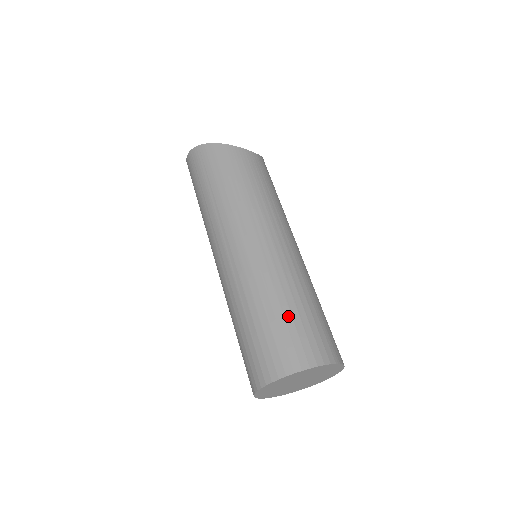
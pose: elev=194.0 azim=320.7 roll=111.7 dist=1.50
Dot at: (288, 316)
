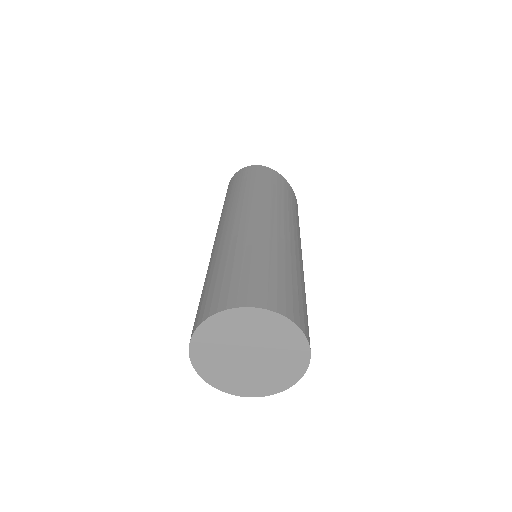
Dot at: (289, 279)
